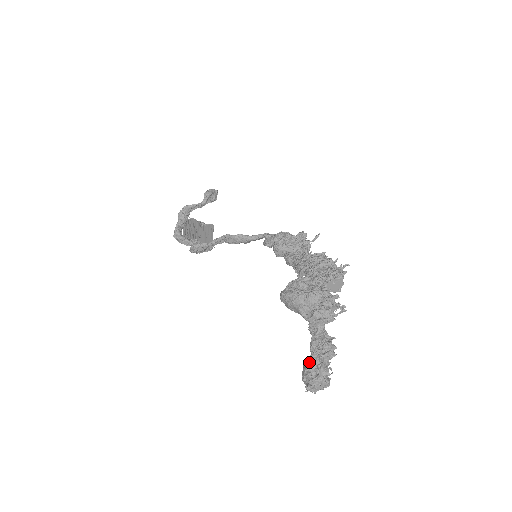
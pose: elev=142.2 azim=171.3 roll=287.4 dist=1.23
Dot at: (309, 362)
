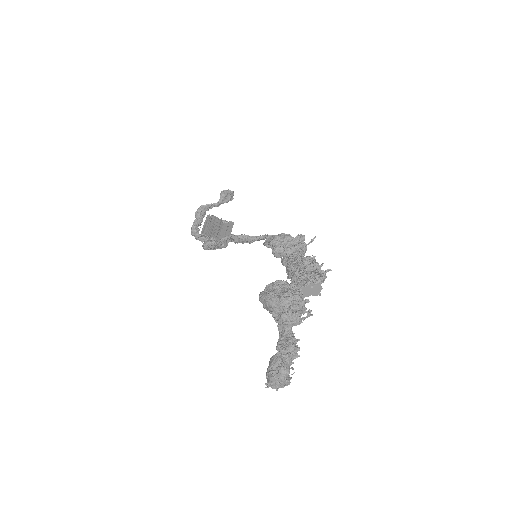
Dot at: (272, 361)
